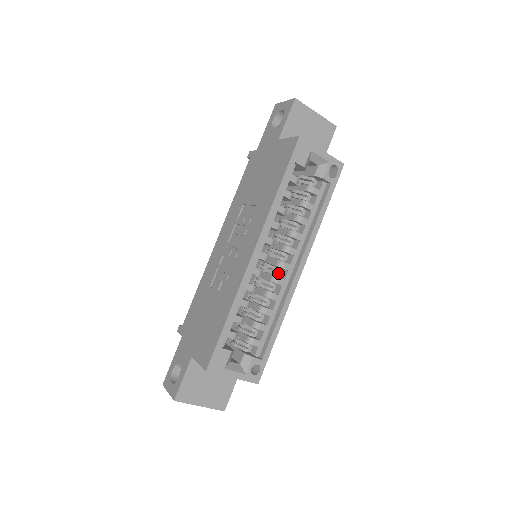
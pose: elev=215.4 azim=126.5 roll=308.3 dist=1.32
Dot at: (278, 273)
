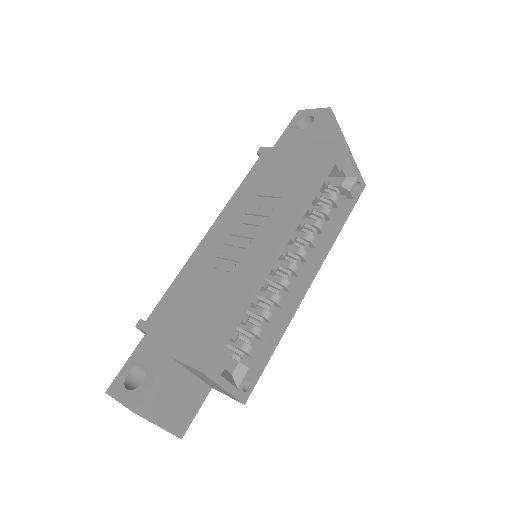
Dot at: (289, 277)
